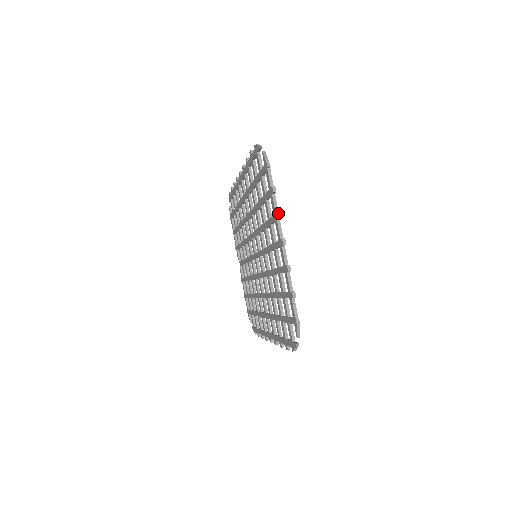
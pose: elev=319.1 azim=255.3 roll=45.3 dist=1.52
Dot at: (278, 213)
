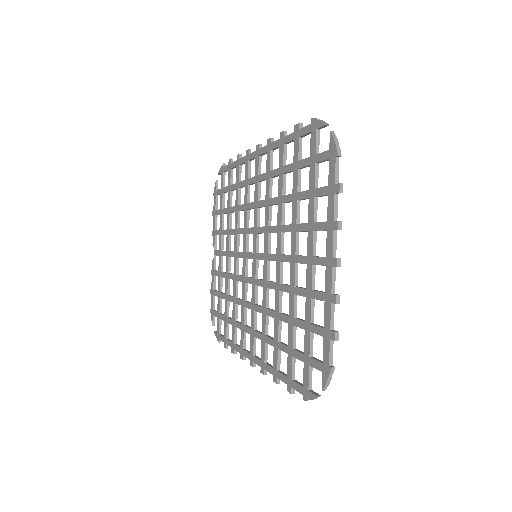
Dot at: (339, 222)
